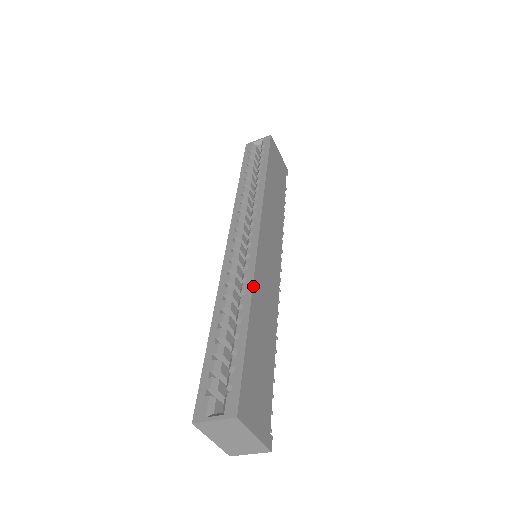
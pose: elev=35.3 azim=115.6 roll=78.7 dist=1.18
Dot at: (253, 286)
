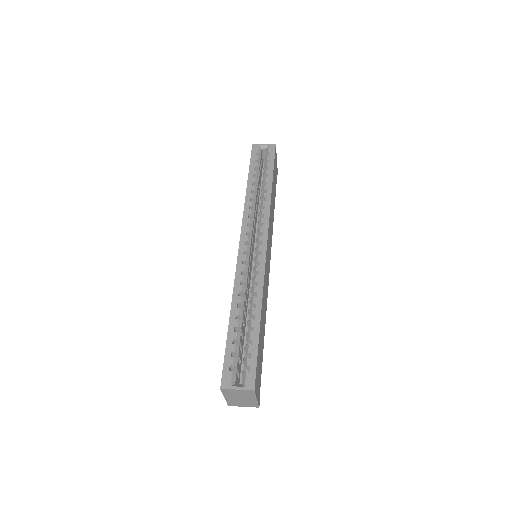
Dot at: (263, 291)
